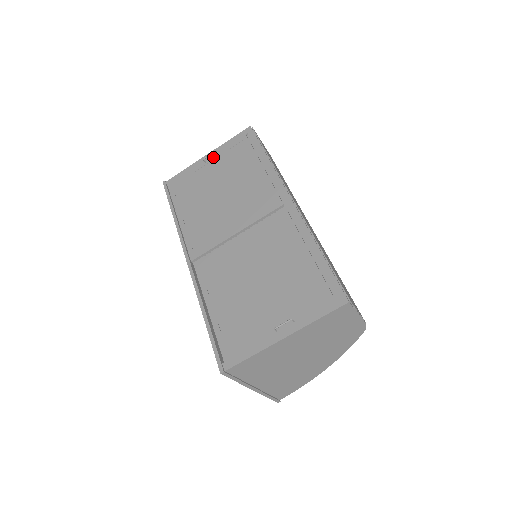
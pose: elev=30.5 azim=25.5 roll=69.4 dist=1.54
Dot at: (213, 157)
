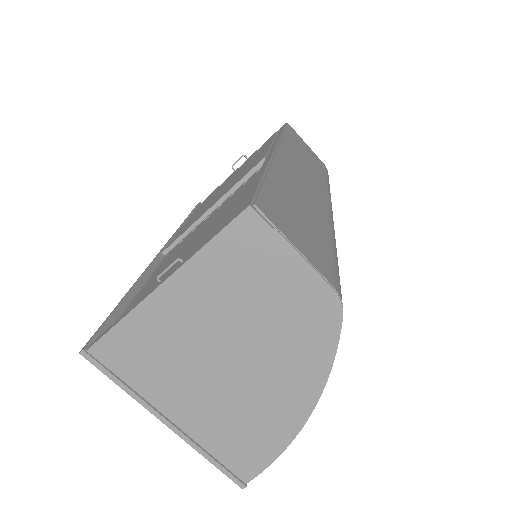
Dot at: (243, 163)
